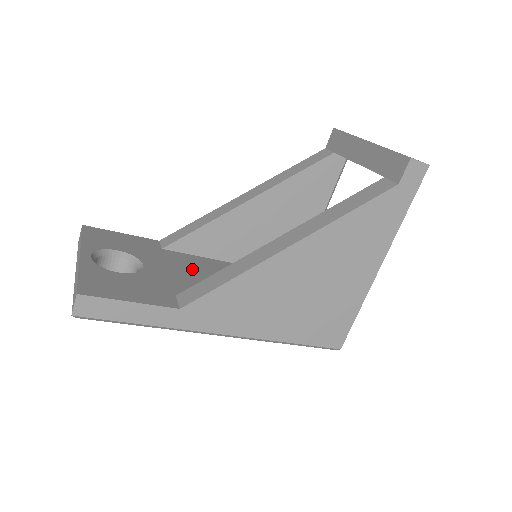
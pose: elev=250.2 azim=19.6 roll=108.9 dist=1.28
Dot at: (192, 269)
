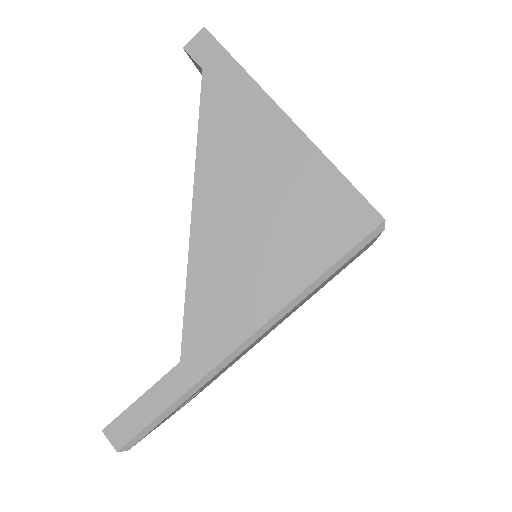
Dot at: occluded
